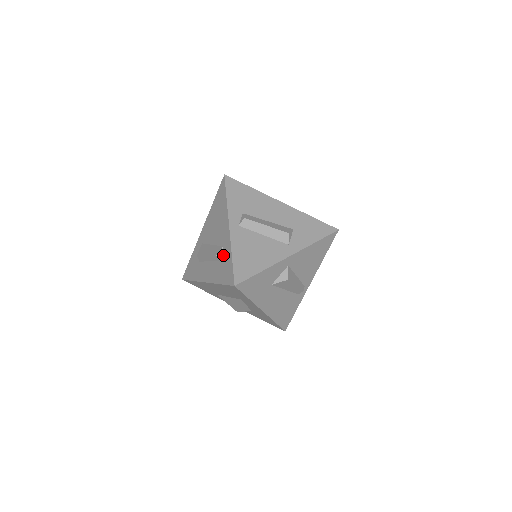
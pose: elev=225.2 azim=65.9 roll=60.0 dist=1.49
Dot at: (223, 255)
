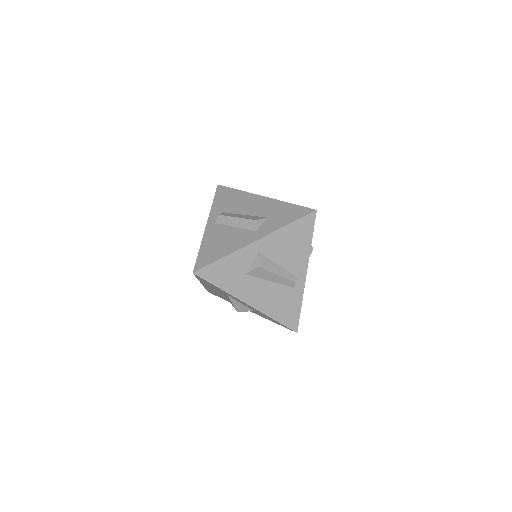
Dot at: occluded
